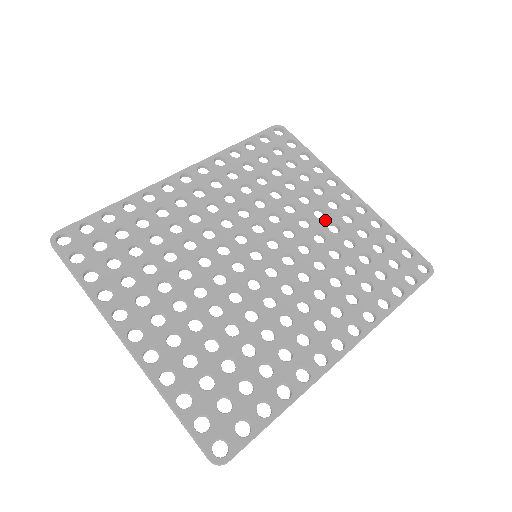
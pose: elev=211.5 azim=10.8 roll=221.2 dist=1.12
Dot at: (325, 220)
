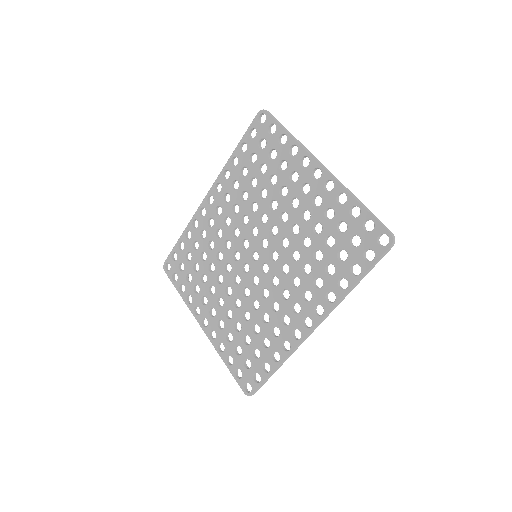
Dot at: (299, 209)
